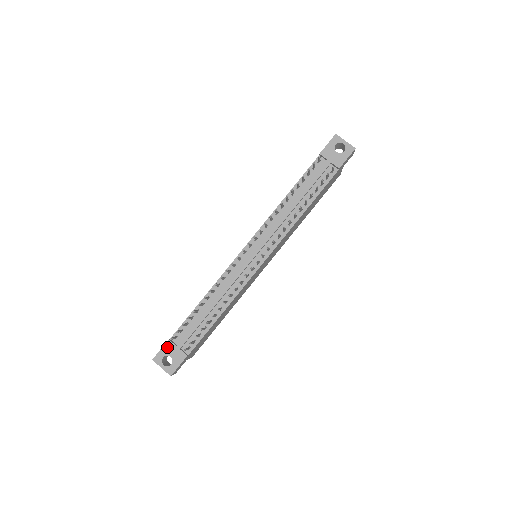
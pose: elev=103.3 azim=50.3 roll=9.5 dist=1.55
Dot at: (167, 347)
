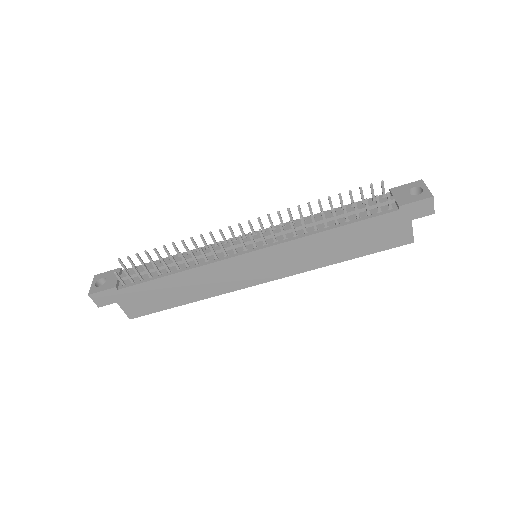
Dot at: (113, 272)
